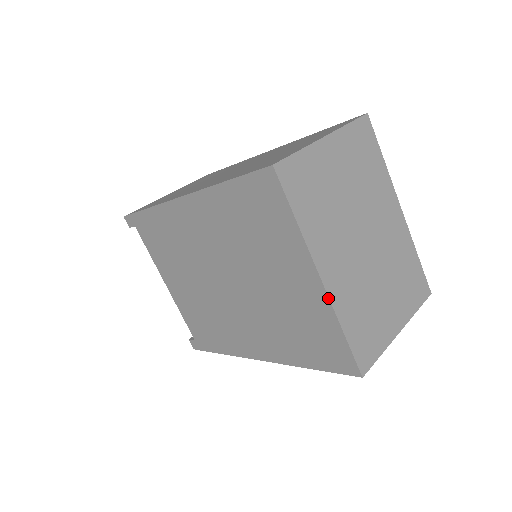
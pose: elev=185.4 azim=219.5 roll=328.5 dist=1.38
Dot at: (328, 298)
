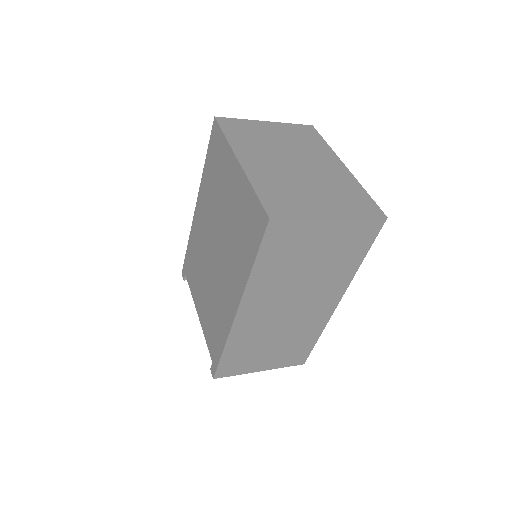
Dot at: (243, 171)
